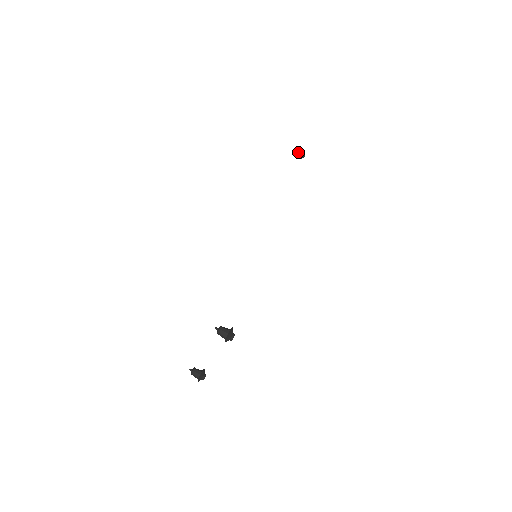
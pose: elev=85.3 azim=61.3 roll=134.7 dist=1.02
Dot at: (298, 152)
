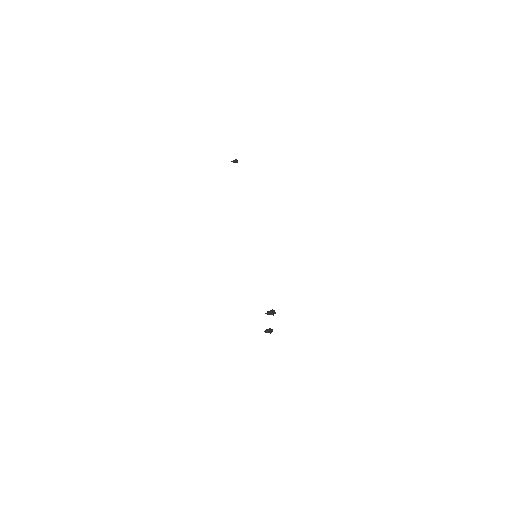
Dot at: (233, 161)
